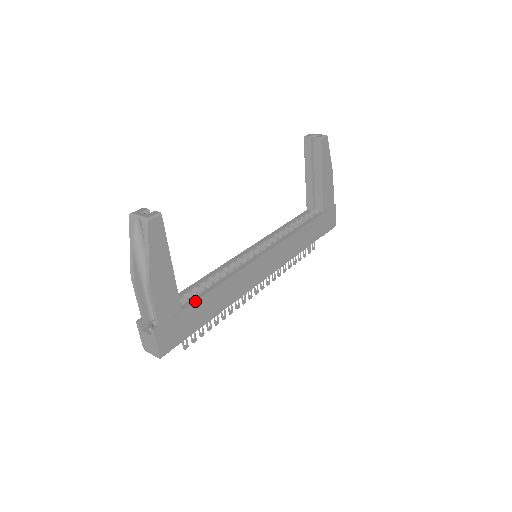
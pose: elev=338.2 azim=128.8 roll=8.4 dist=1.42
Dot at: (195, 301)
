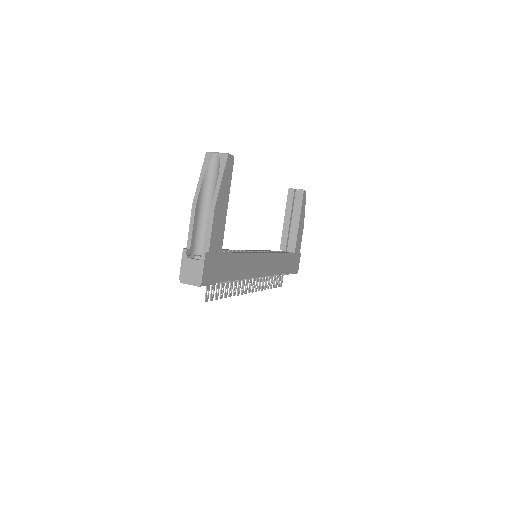
Dot at: (229, 252)
